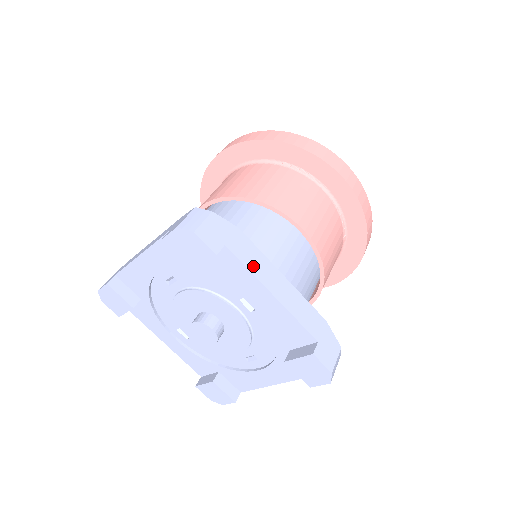
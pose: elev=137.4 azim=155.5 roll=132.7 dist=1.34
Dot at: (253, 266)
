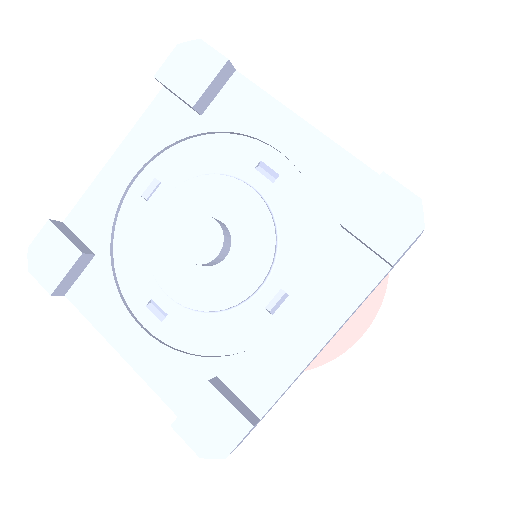
Dot at: (272, 99)
